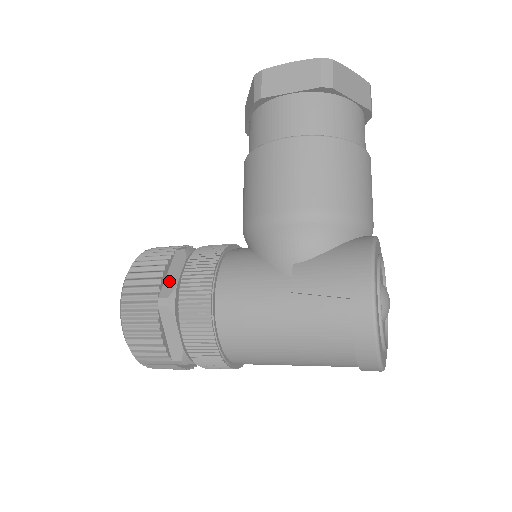
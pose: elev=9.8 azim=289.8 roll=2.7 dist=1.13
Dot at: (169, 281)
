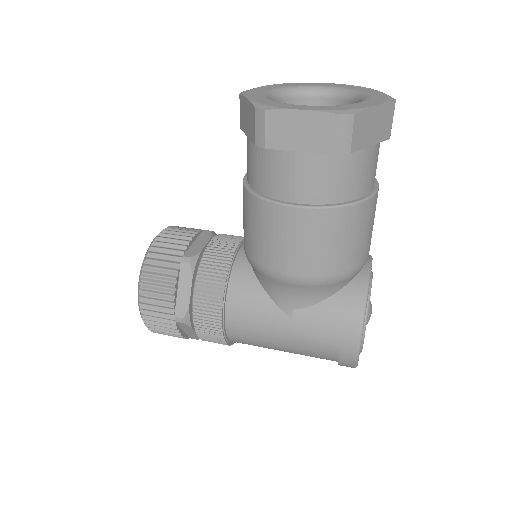
Dot at: (181, 300)
